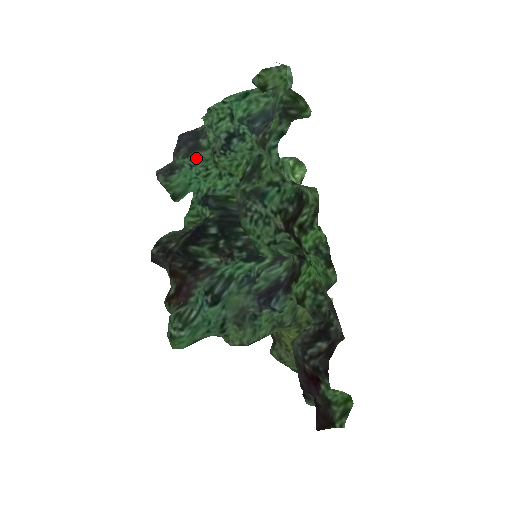
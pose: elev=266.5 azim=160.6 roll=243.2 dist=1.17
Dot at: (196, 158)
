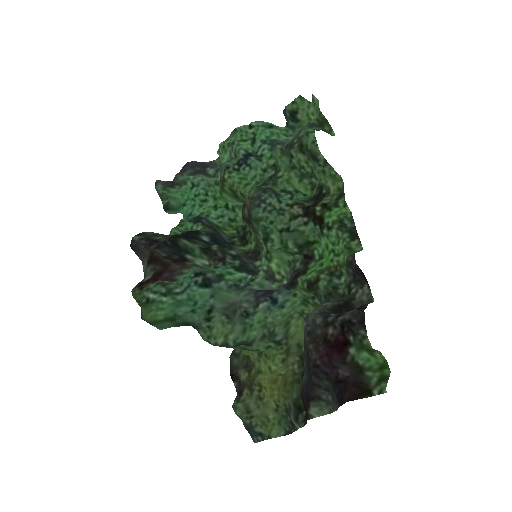
Dot at: (201, 178)
